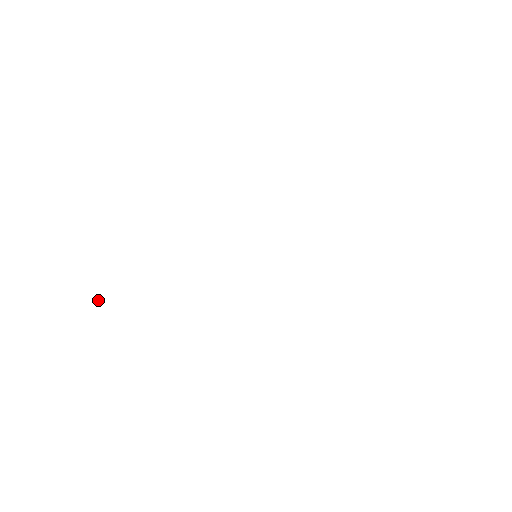
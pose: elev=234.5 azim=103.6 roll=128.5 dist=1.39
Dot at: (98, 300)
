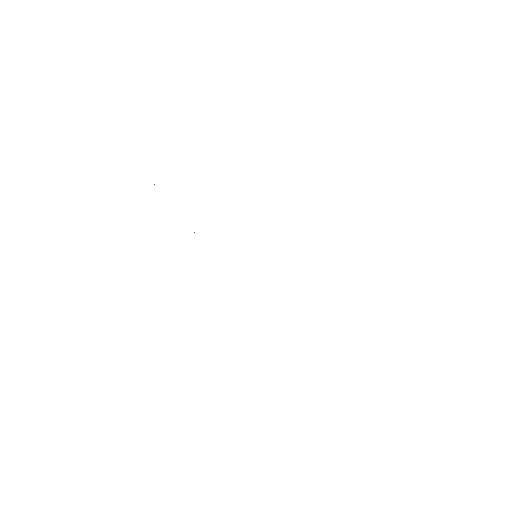
Dot at: occluded
